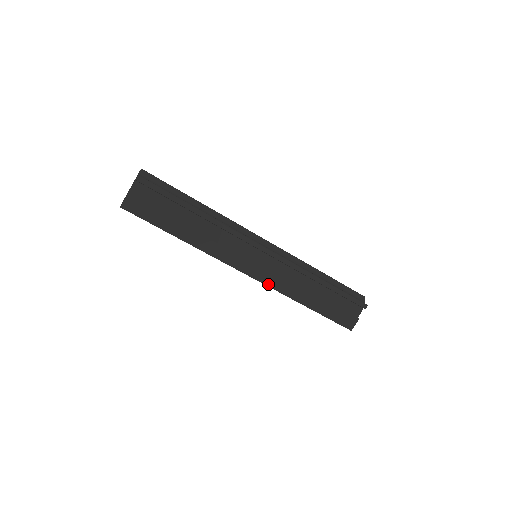
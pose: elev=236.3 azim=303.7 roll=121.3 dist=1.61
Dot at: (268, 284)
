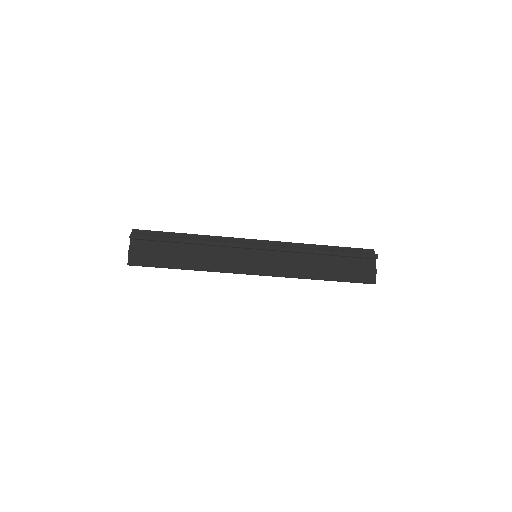
Dot at: (277, 275)
